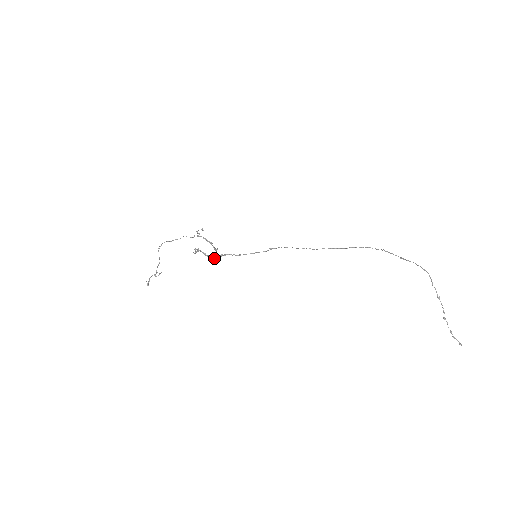
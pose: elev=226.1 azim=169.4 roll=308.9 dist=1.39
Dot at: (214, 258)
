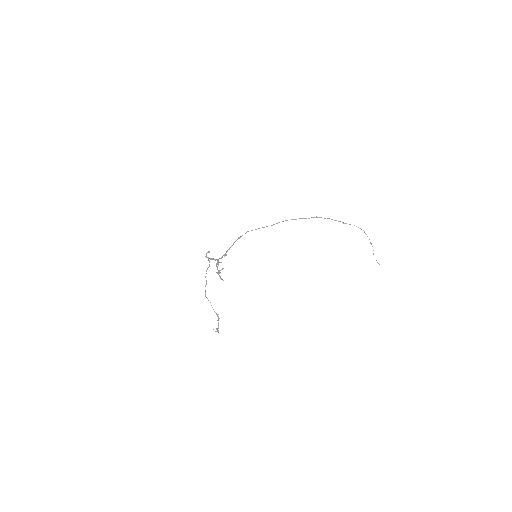
Dot at: (219, 271)
